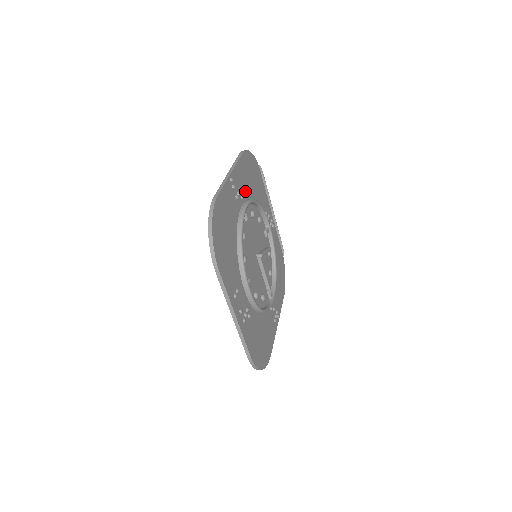
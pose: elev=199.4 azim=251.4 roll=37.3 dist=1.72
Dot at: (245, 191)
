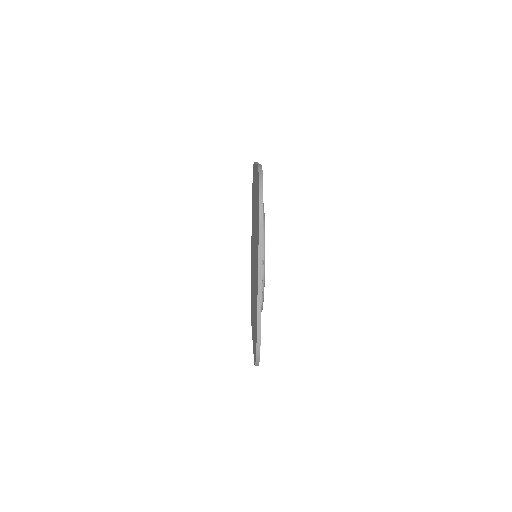
Dot at: occluded
